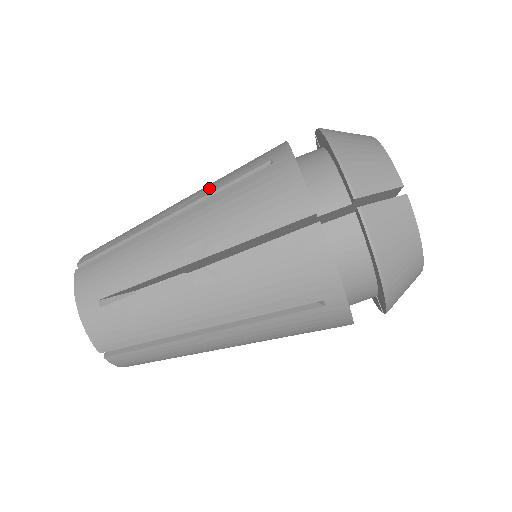
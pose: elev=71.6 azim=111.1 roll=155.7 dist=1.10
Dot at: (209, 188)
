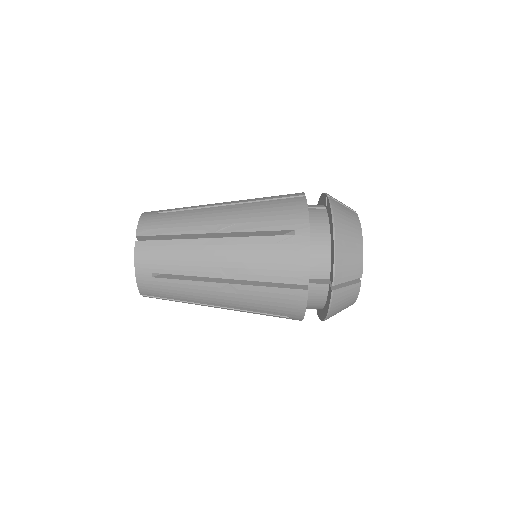
Dot at: (246, 224)
